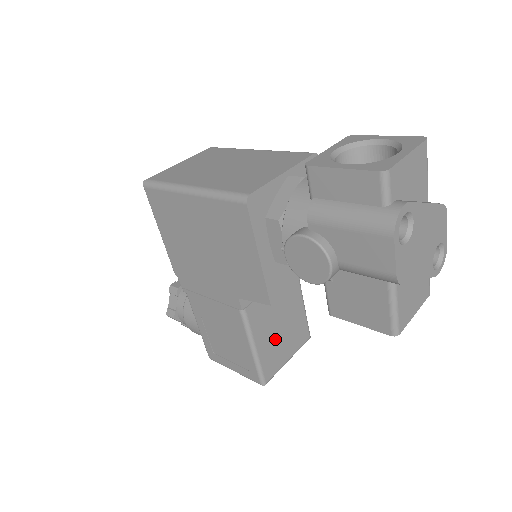
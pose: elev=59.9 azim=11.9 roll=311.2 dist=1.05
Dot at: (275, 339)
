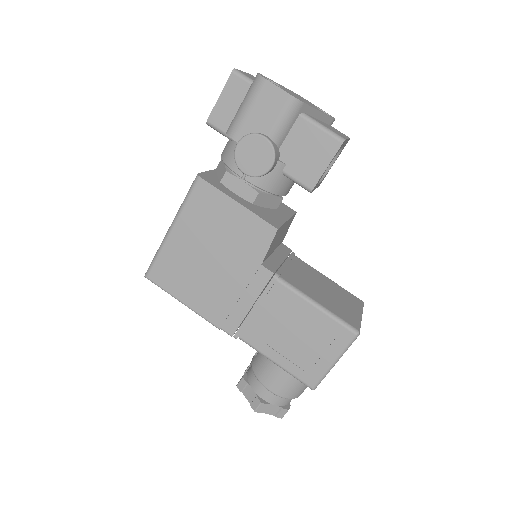
Dot at: (329, 298)
